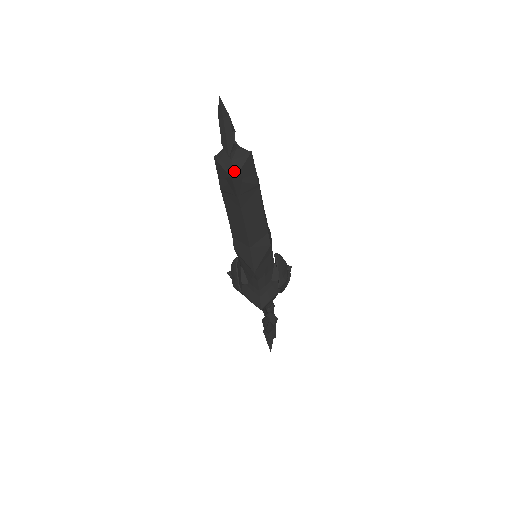
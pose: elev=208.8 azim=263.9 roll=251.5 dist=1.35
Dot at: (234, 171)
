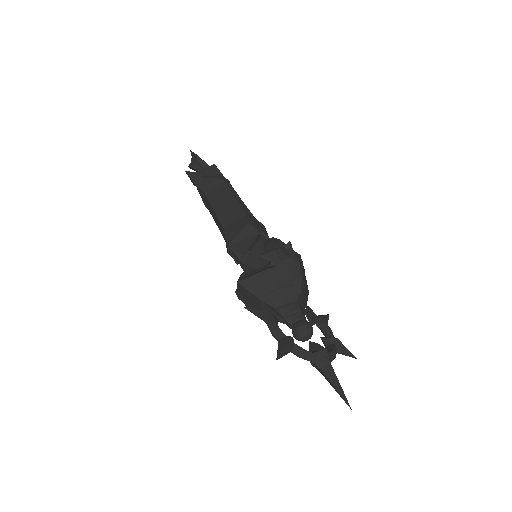
Dot at: occluded
